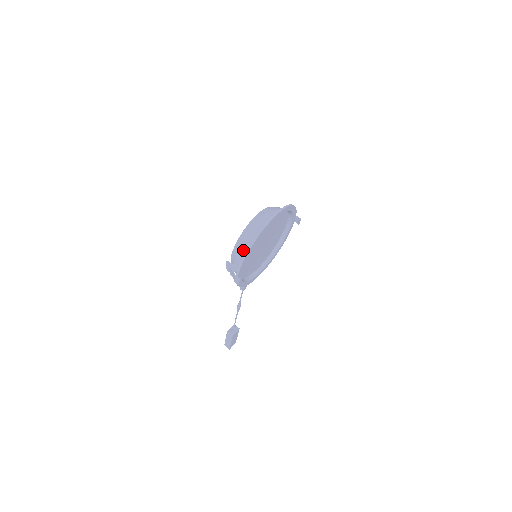
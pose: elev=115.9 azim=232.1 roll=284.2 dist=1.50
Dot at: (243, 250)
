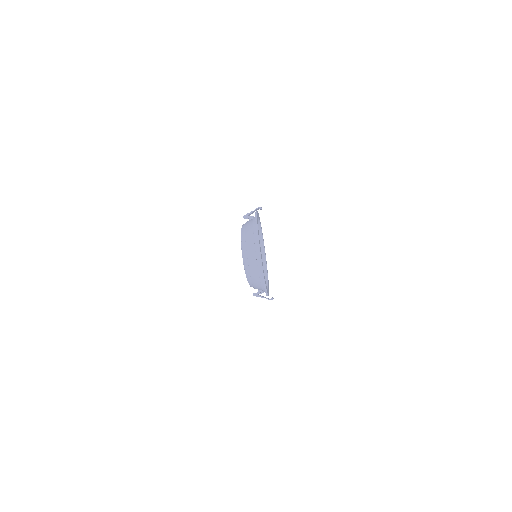
Dot at: (259, 285)
